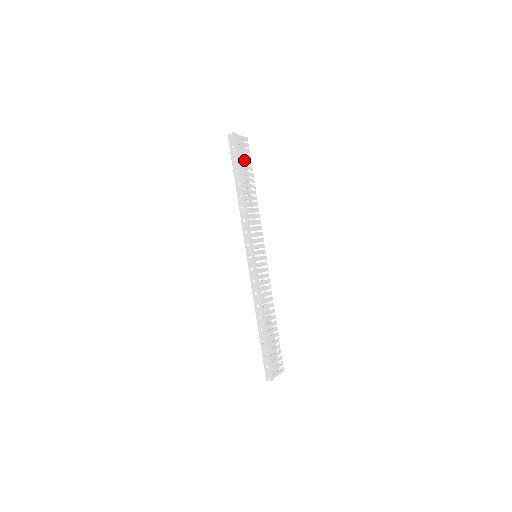
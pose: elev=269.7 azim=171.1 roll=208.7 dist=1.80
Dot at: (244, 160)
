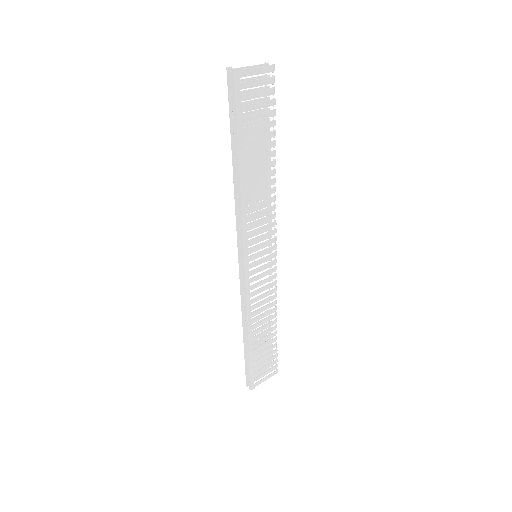
Dot at: (254, 115)
